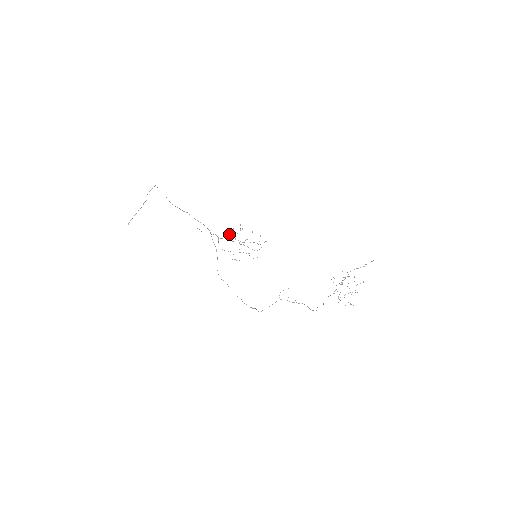
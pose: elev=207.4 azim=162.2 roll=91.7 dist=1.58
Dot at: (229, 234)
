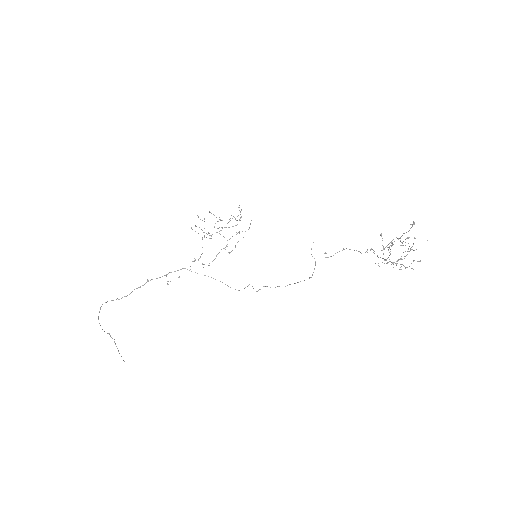
Dot at: (198, 233)
